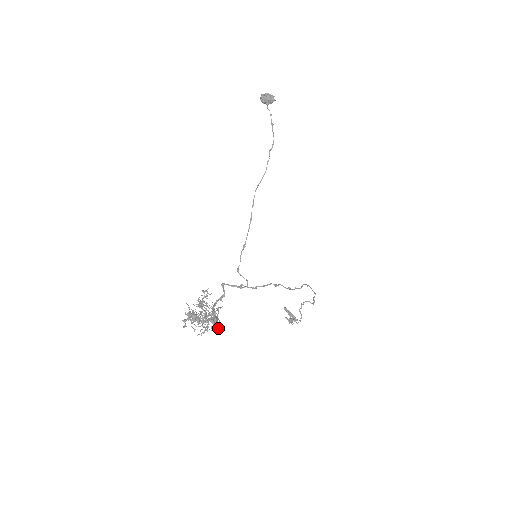
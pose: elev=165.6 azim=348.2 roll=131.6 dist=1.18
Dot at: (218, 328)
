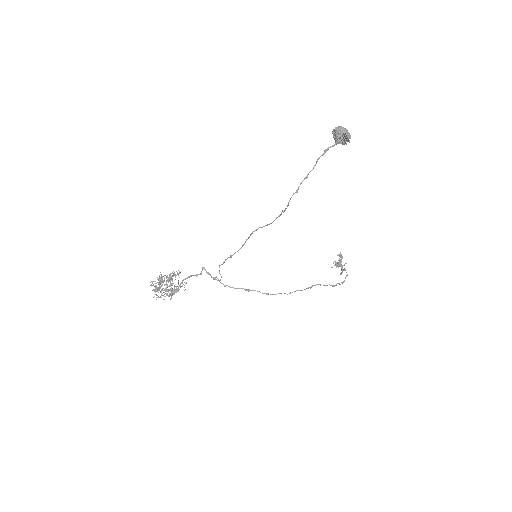
Dot at: occluded
